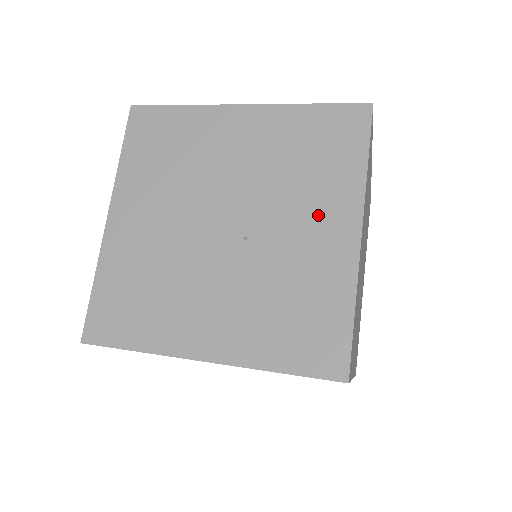
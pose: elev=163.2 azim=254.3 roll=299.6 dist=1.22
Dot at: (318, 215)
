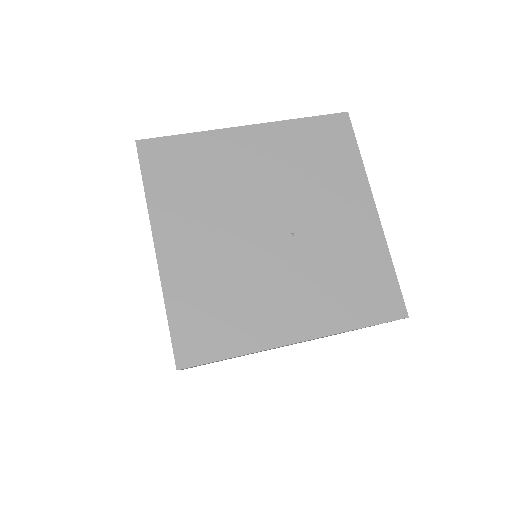
Dot at: (341, 203)
